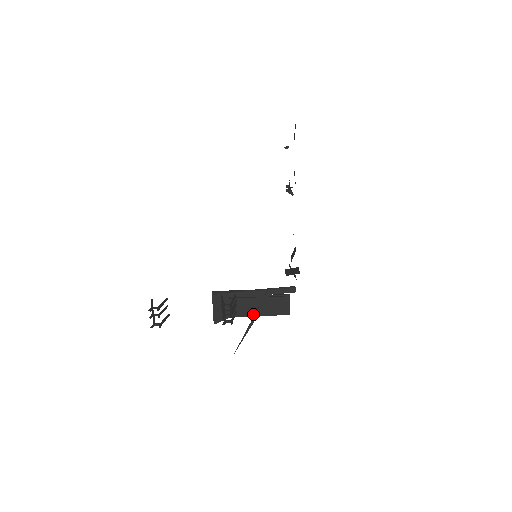
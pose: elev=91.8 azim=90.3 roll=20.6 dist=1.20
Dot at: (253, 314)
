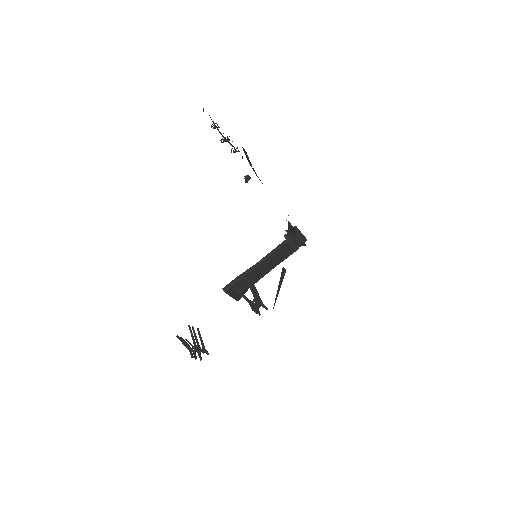
Dot at: (267, 272)
